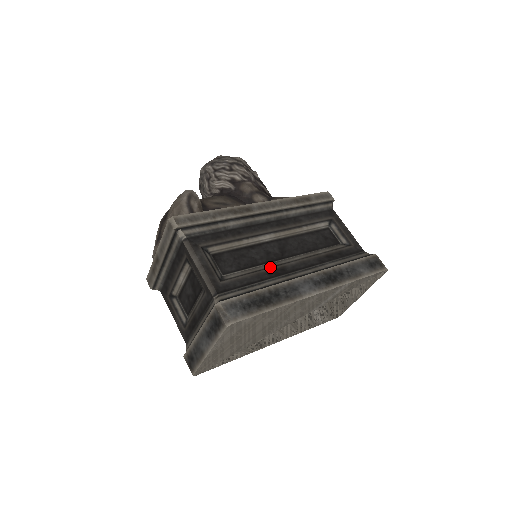
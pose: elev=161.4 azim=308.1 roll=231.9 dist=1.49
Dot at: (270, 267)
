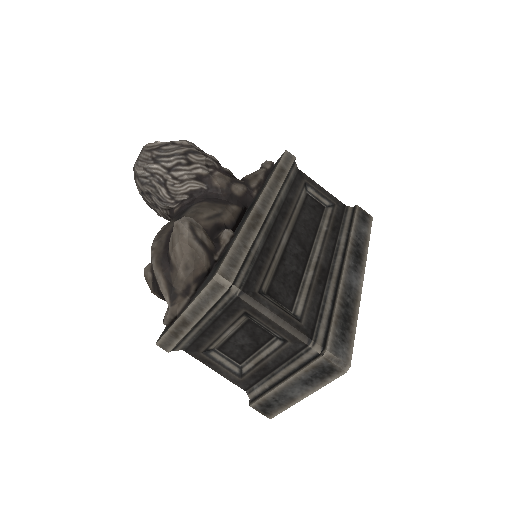
Dot at: (314, 274)
